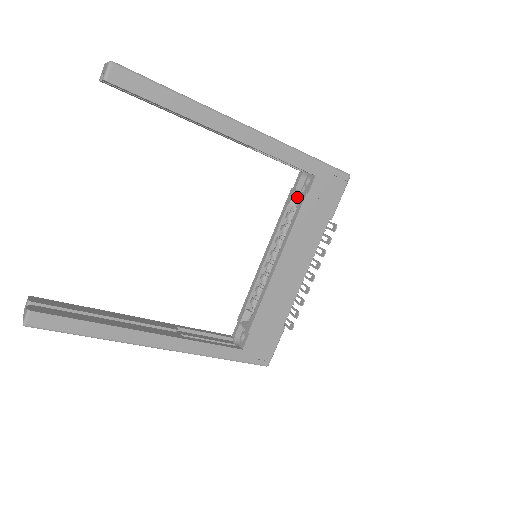
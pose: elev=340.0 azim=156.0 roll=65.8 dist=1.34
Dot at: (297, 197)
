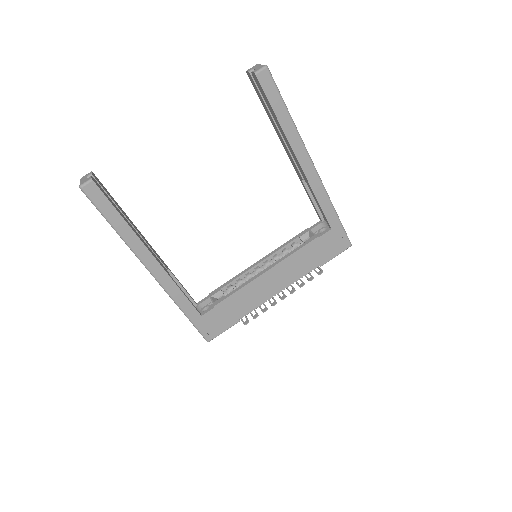
Dot at: (308, 236)
